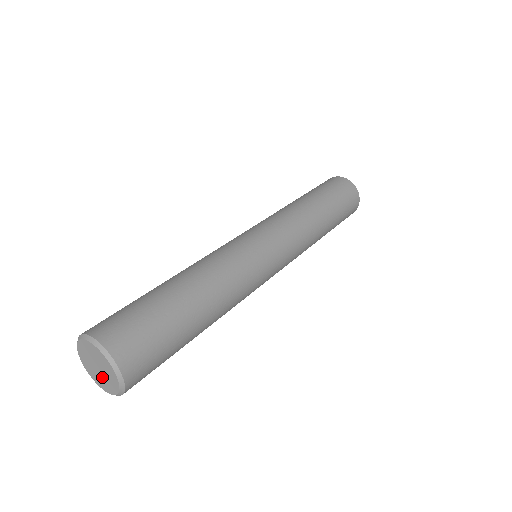
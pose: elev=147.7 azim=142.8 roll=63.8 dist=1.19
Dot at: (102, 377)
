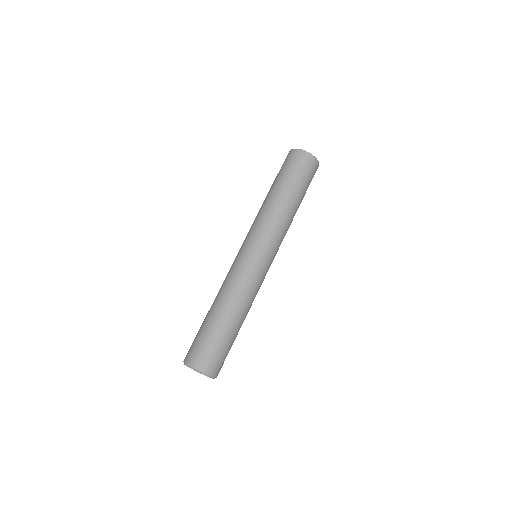
Dot at: occluded
